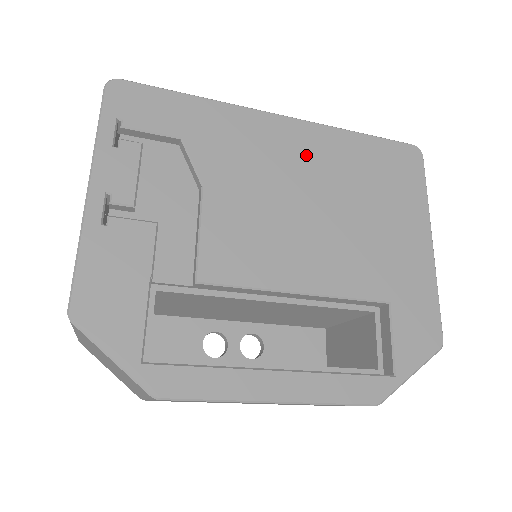
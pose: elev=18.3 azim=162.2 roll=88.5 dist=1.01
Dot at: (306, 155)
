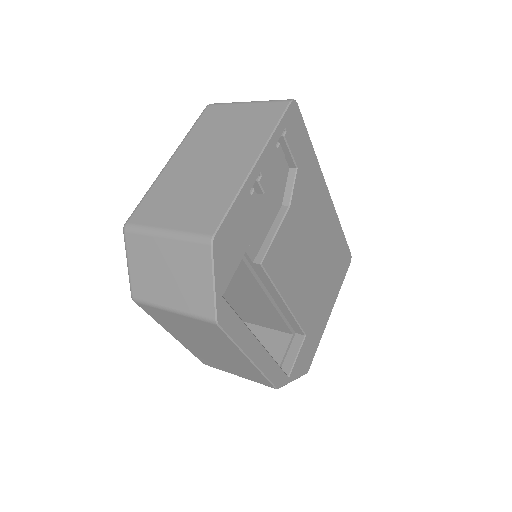
Dot at: (324, 225)
